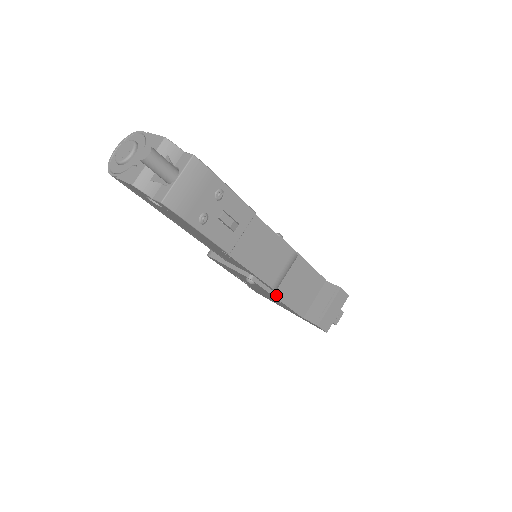
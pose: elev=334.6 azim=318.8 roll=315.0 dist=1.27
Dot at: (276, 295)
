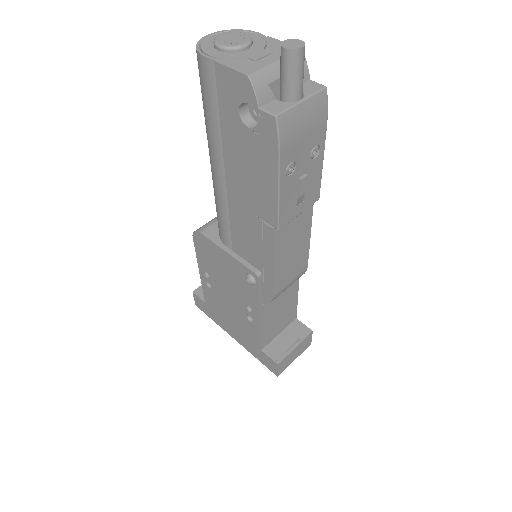
Dot at: (261, 309)
